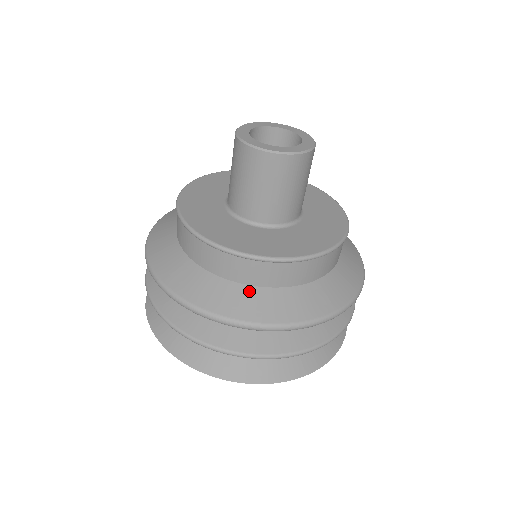
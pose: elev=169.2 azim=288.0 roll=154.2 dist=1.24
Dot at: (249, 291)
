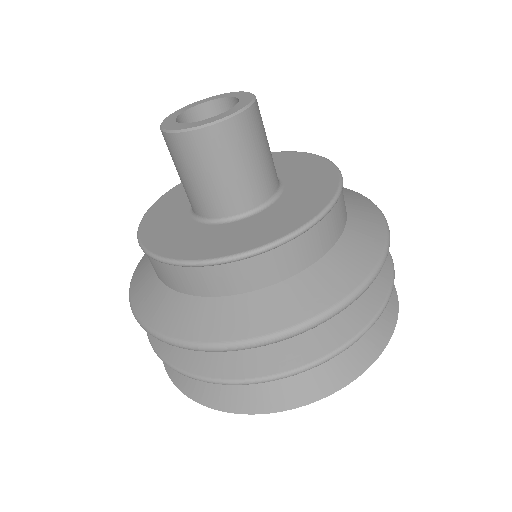
Dot at: (191, 303)
